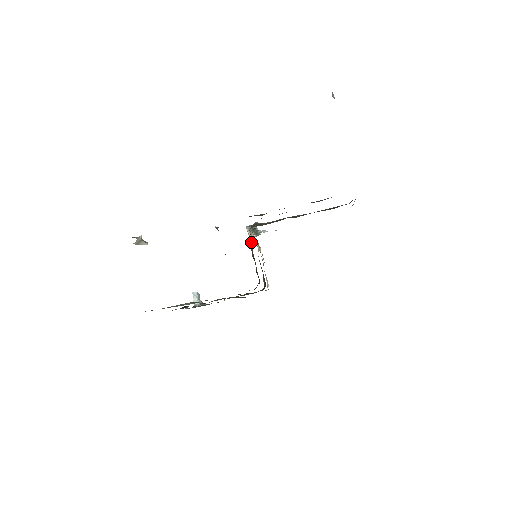
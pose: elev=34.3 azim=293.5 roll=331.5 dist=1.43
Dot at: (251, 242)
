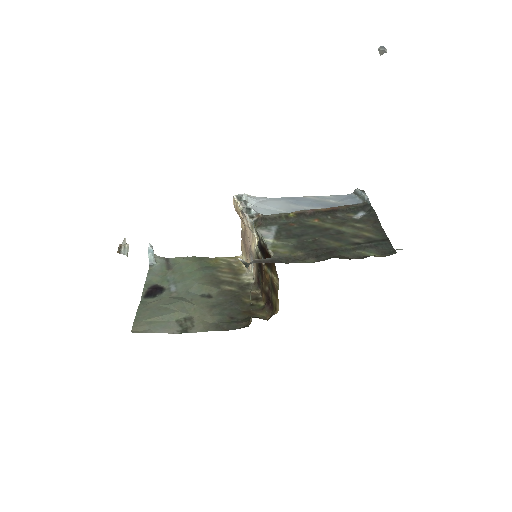
Dot at: (277, 277)
